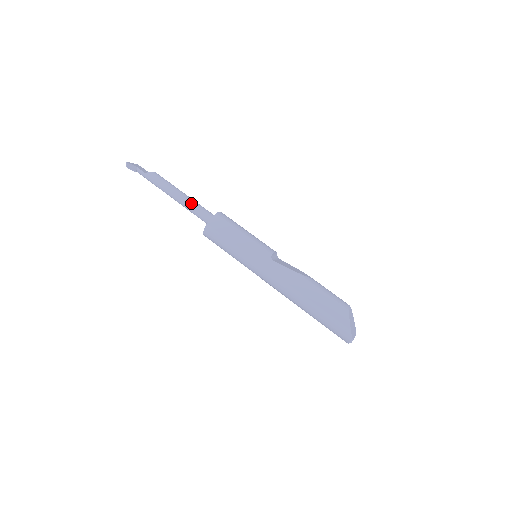
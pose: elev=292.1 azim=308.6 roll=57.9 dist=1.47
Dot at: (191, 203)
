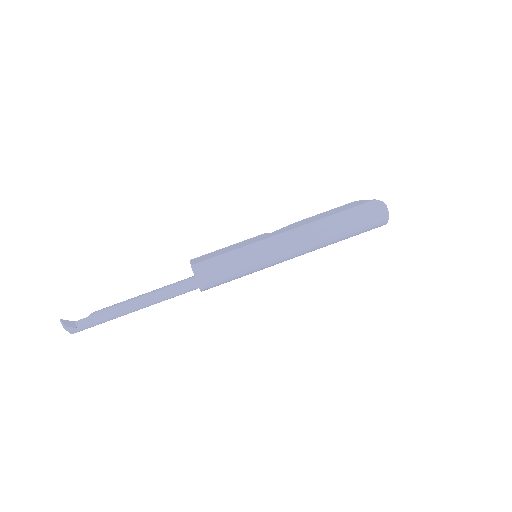
Dot at: (159, 289)
